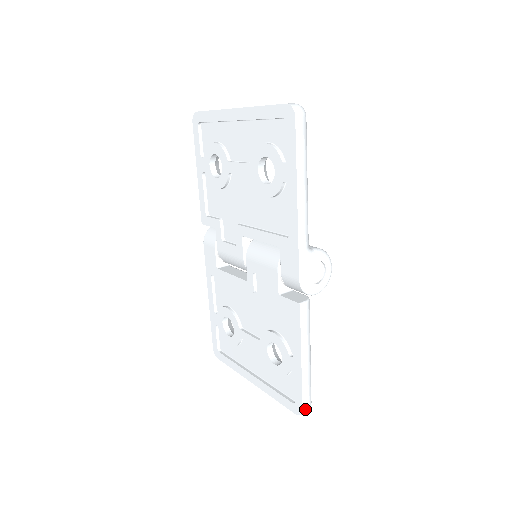
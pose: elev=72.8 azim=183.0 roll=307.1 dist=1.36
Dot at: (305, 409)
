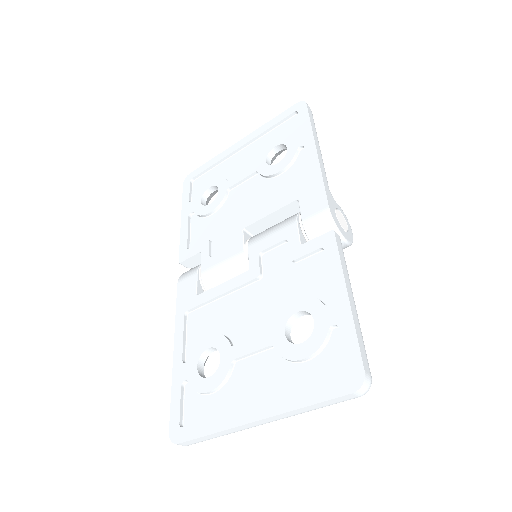
Dot at: (367, 374)
